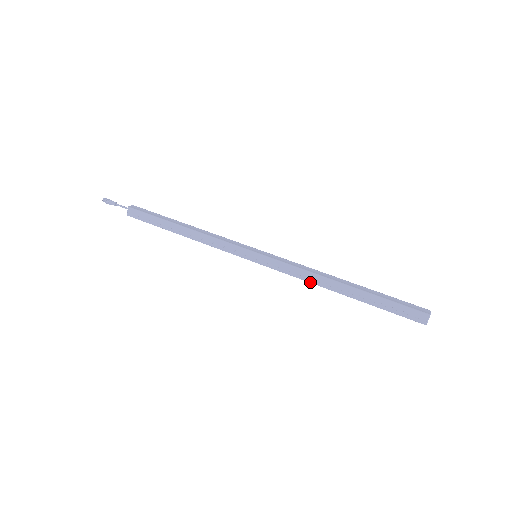
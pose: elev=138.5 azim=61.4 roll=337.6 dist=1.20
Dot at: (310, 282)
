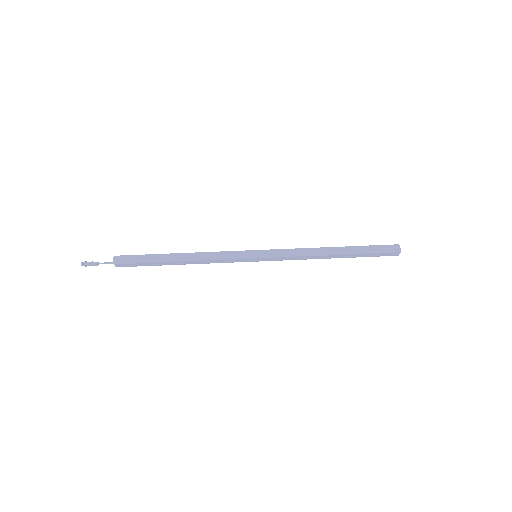
Dot at: occluded
